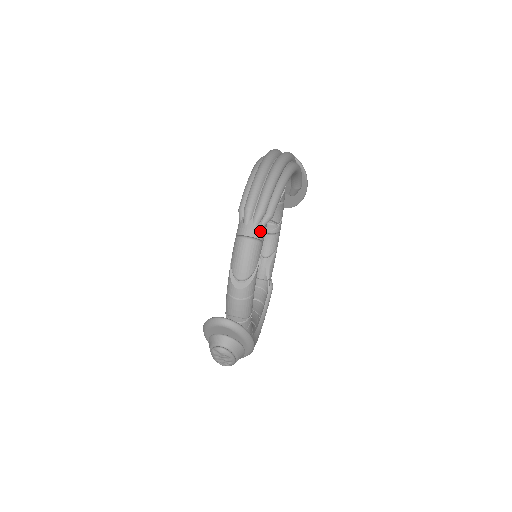
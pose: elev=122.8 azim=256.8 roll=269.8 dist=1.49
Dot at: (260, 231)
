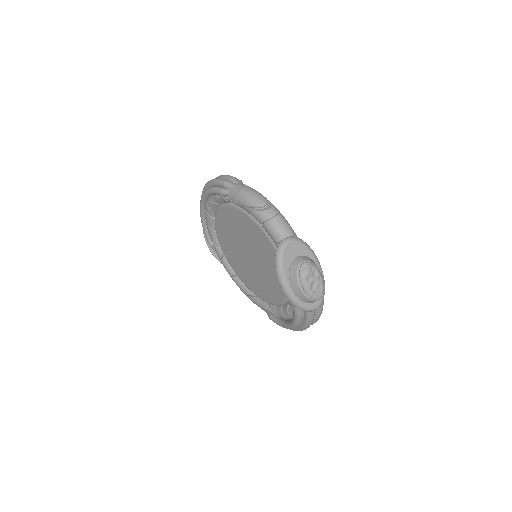
Dot at: occluded
